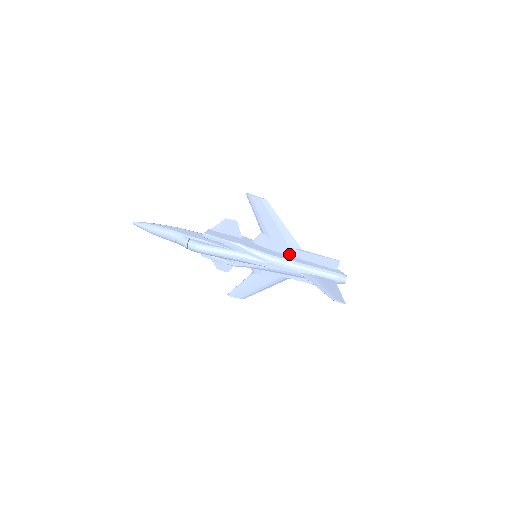
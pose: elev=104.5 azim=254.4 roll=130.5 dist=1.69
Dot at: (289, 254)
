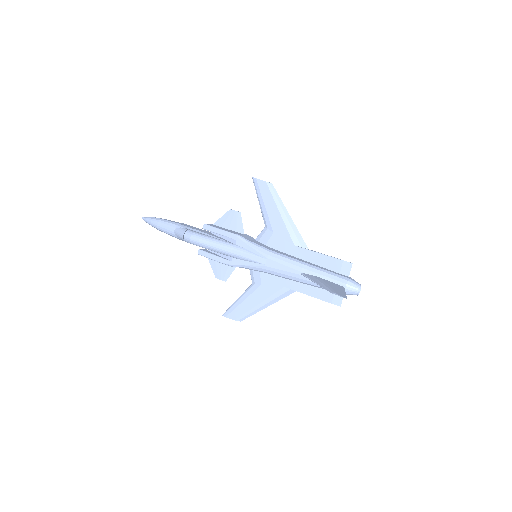
Dot at: (293, 254)
